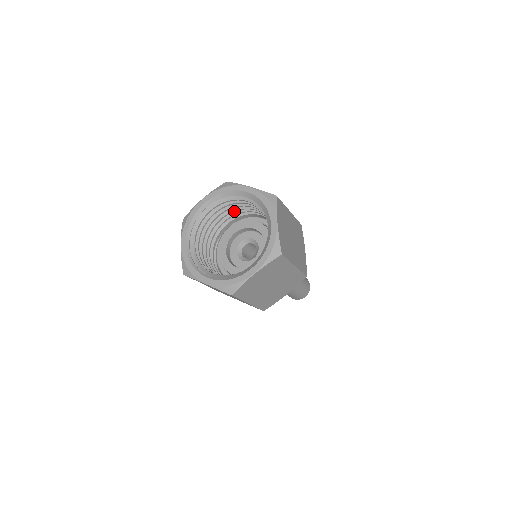
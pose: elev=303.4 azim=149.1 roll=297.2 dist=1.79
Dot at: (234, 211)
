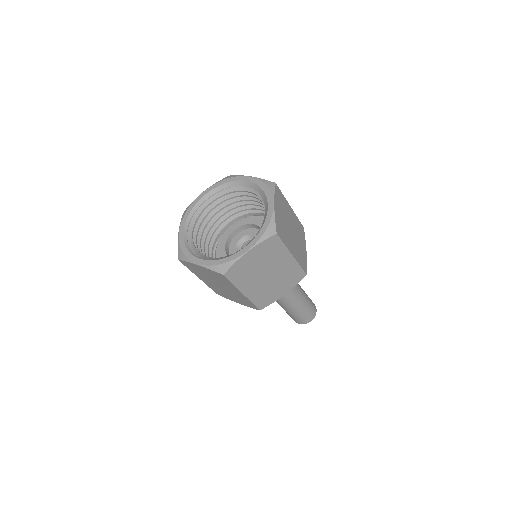
Dot at: (236, 207)
